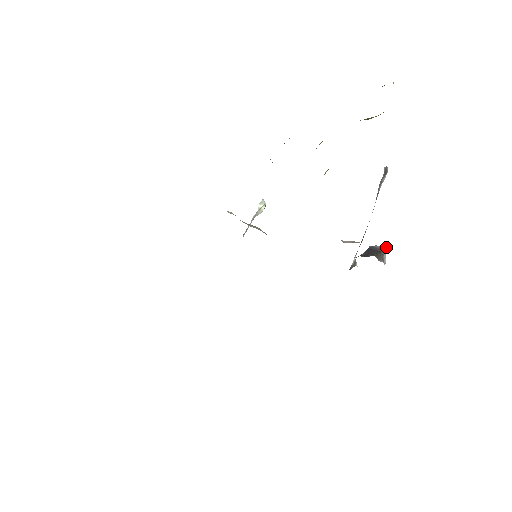
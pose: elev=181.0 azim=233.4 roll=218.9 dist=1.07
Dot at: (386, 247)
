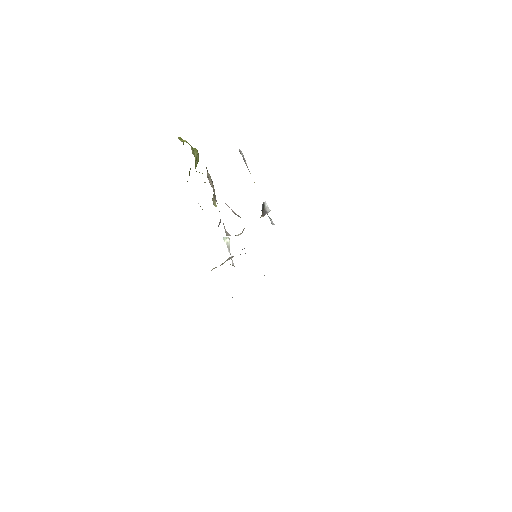
Dot at: (263, 203)
